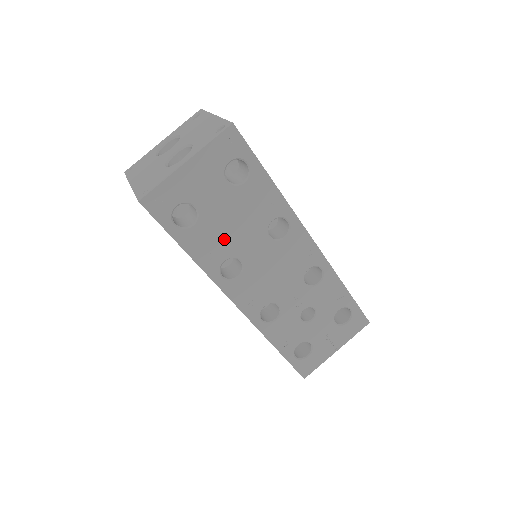
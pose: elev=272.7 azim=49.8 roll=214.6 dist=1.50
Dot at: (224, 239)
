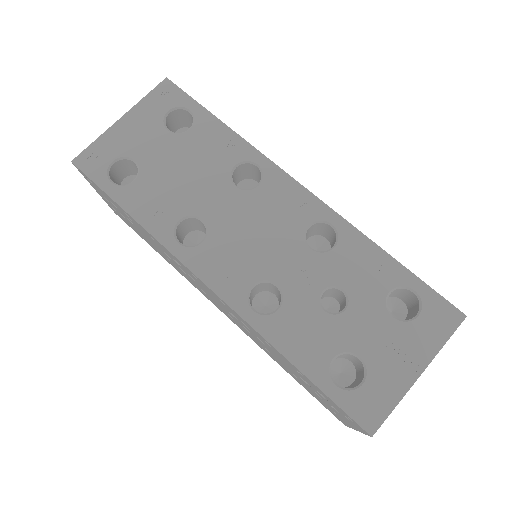
Dot at: (174, 194)
